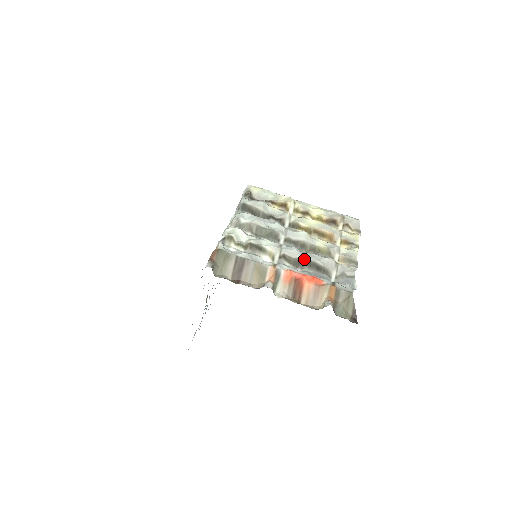
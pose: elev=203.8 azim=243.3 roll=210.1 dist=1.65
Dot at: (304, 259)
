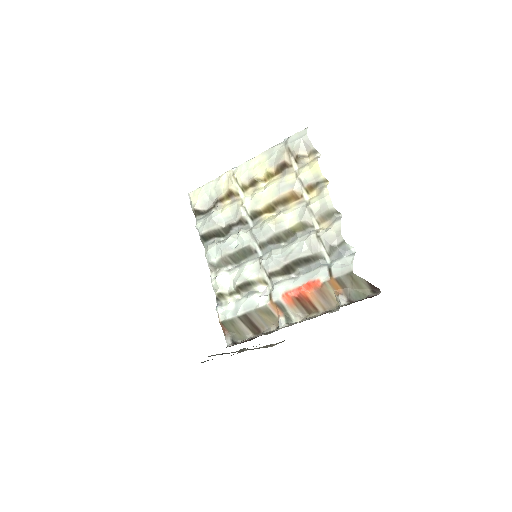
Dot at: (288, 263)
